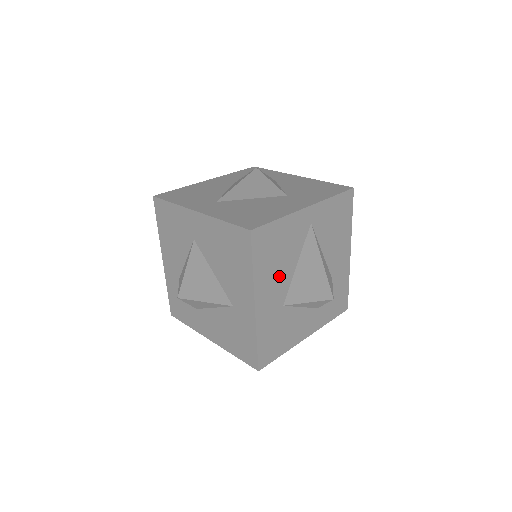
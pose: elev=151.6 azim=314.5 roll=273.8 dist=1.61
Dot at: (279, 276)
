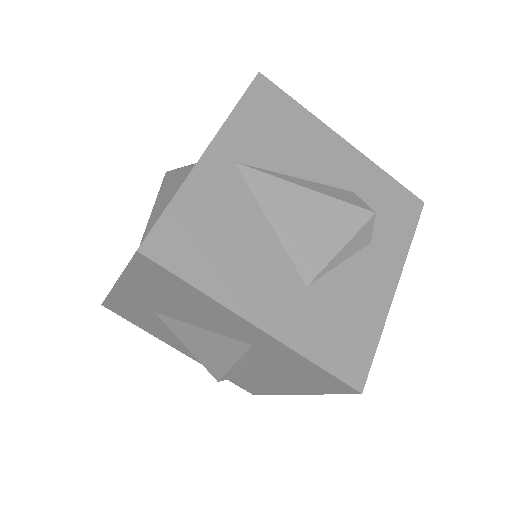
Dot at: (256, 260)
